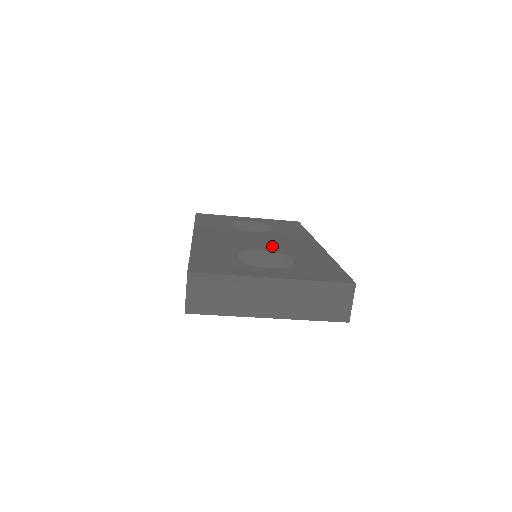
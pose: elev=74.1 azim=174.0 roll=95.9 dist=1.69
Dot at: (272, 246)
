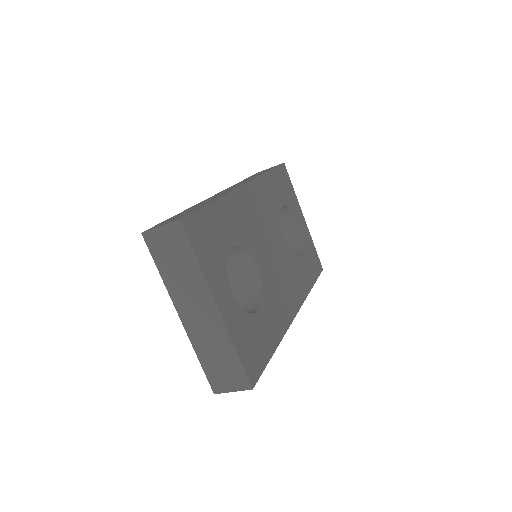
Dot at: (270, 272)
